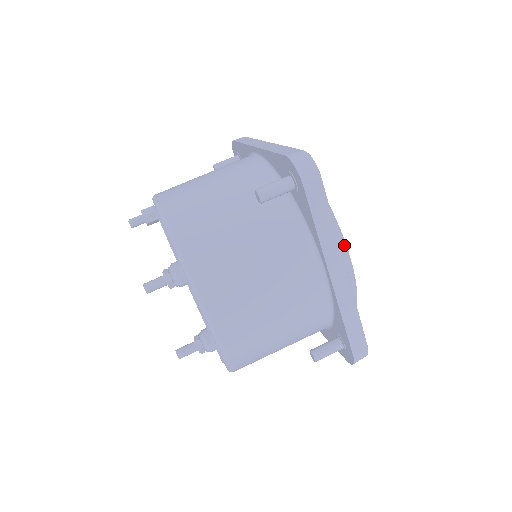
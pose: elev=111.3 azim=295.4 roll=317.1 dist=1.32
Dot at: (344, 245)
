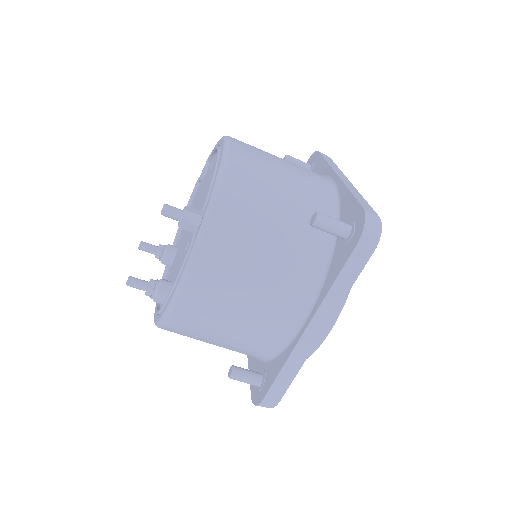
Dot at: occluded
